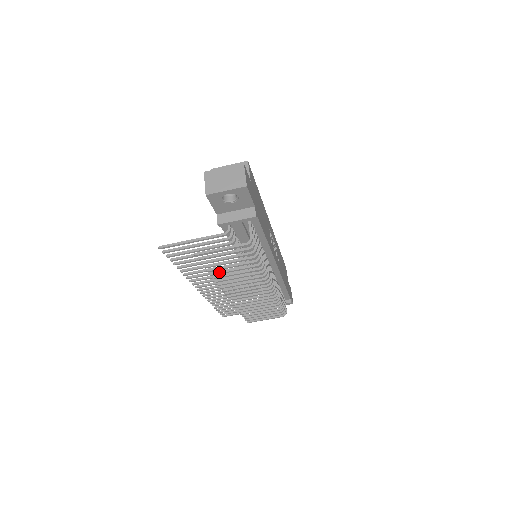
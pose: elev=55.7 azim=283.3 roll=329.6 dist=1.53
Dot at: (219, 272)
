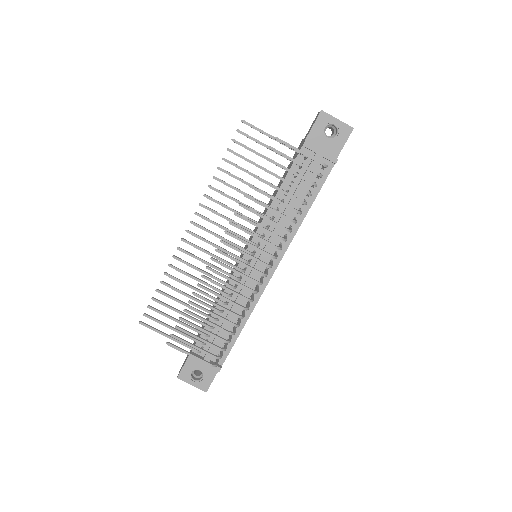
Dot at: occluded
